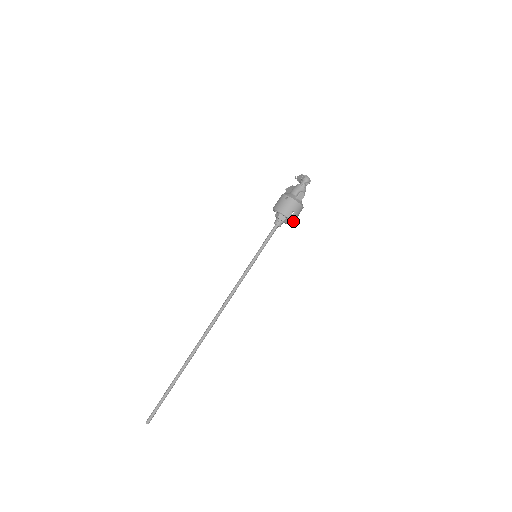
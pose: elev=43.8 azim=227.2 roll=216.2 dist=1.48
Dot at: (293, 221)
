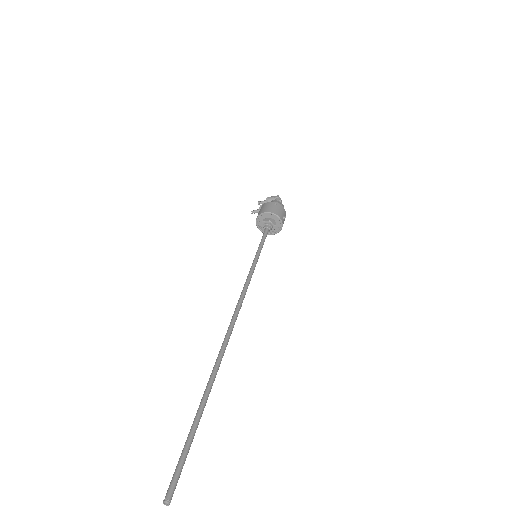
Dot at: (281, 228)
